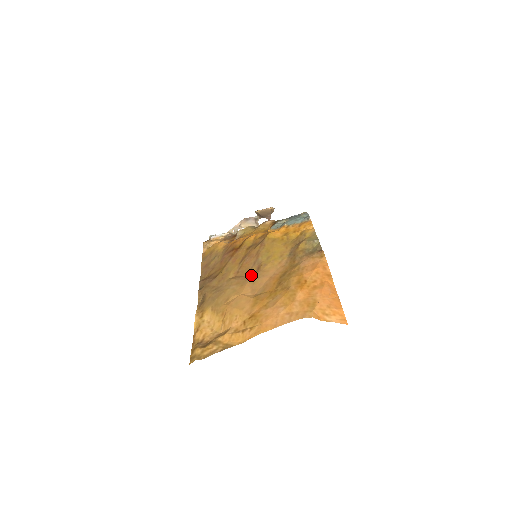
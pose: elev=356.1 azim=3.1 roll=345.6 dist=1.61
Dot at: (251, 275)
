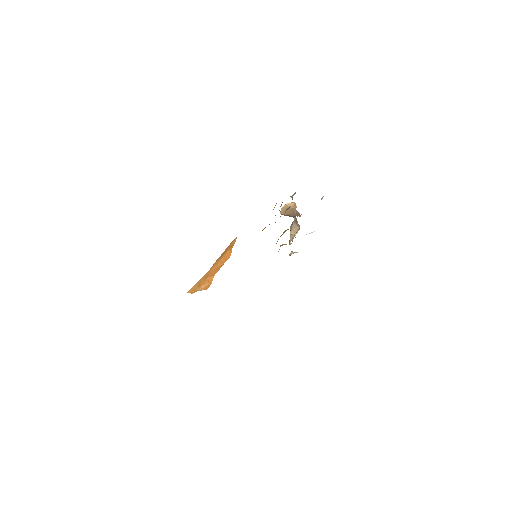
Dot at: occluded
